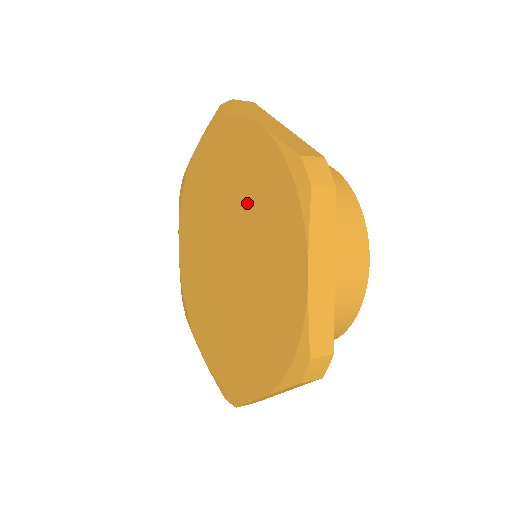
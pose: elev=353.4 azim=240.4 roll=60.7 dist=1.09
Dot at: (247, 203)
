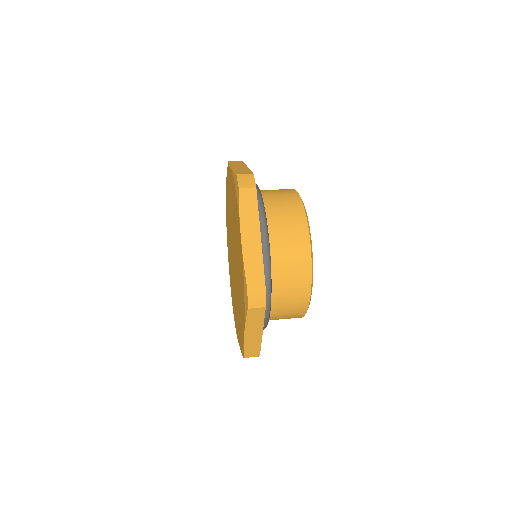
Dot at: occluded
